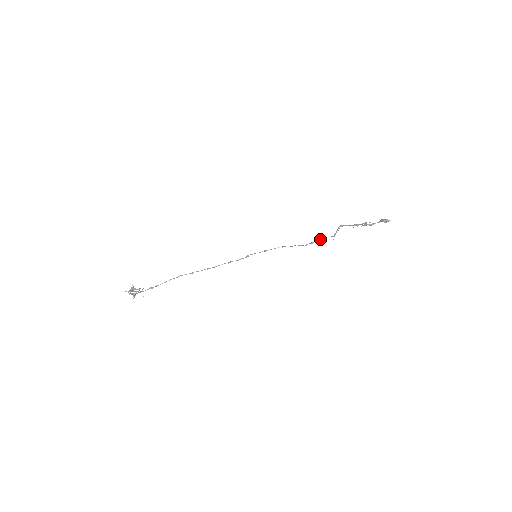
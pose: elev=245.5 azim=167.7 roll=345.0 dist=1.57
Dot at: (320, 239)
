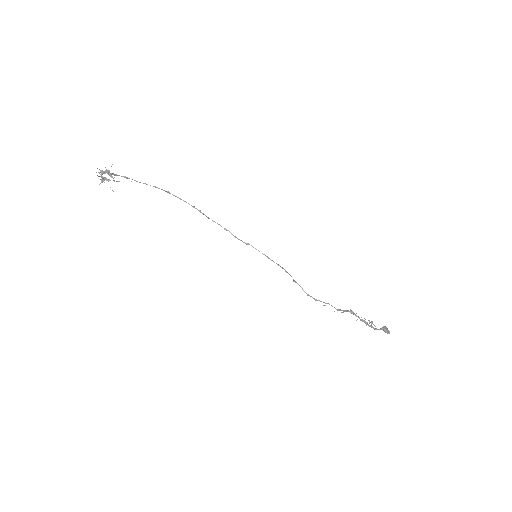
Dot at: (324, 302)
